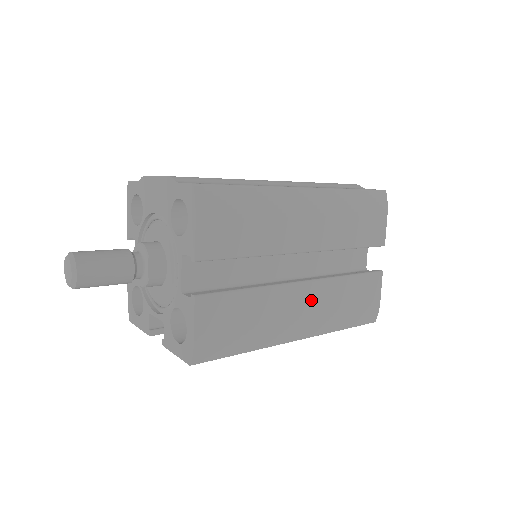
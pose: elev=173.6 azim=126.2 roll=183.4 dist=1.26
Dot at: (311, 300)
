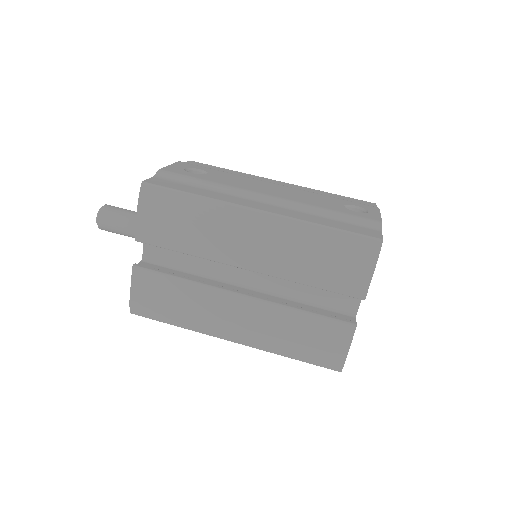
Dot at: (248, 314)
